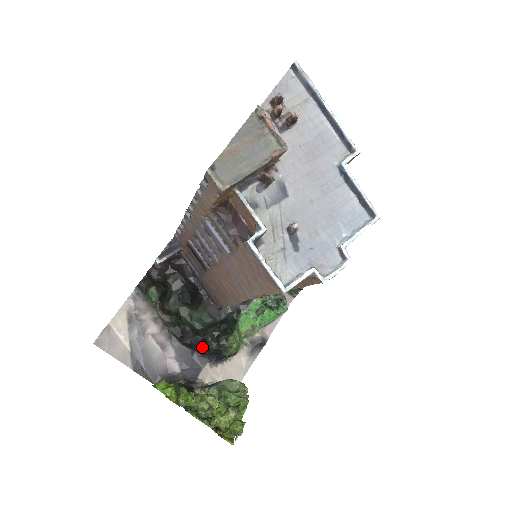
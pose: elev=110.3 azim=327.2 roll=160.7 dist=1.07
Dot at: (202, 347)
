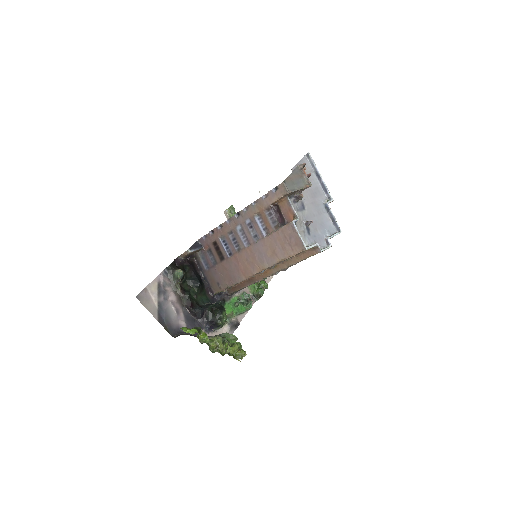
Dot at: (203, 317)
